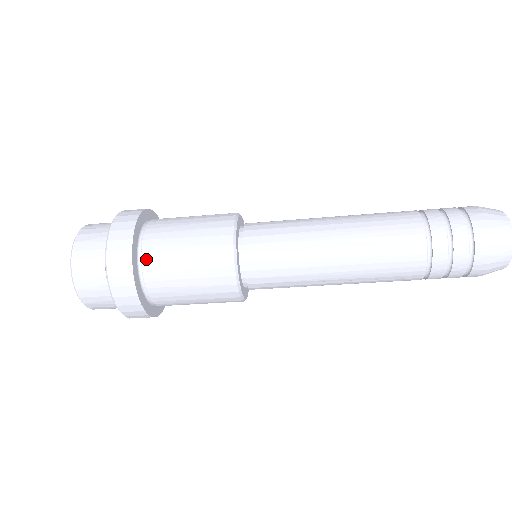
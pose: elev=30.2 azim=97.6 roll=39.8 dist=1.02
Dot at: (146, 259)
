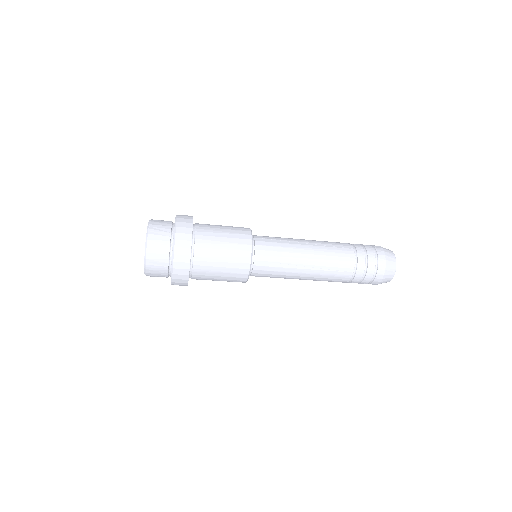
Dot at: (196, 265)
